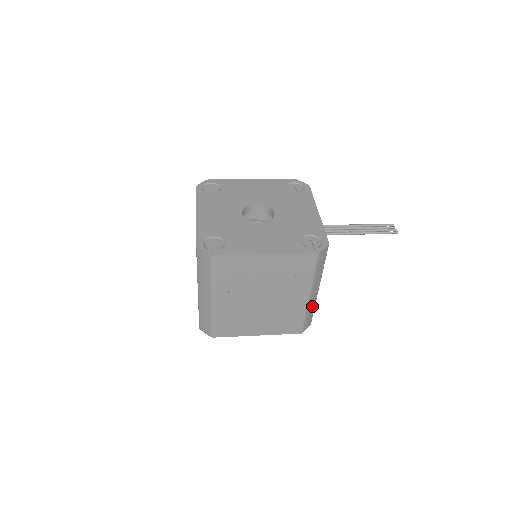
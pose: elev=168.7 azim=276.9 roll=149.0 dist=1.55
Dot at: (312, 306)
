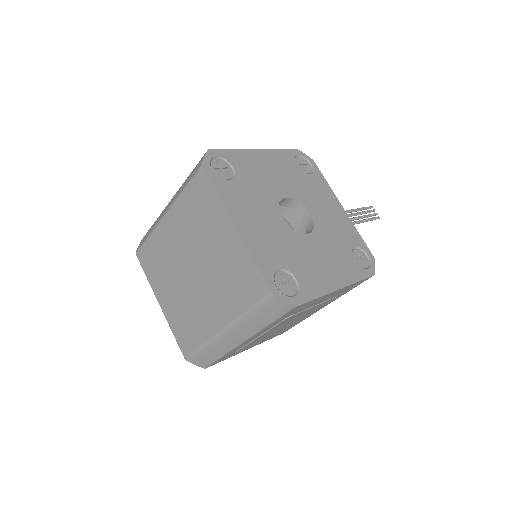
Dot at: occluded
